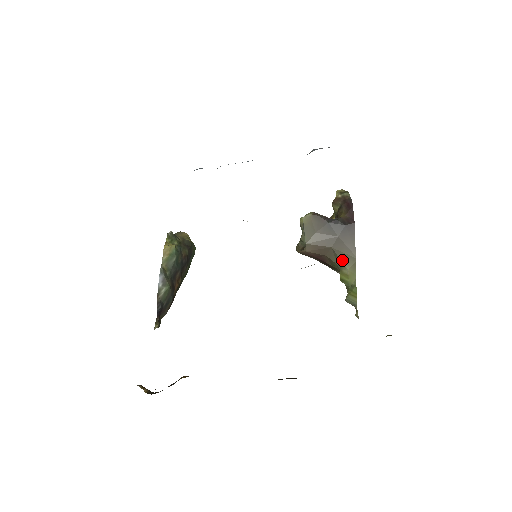
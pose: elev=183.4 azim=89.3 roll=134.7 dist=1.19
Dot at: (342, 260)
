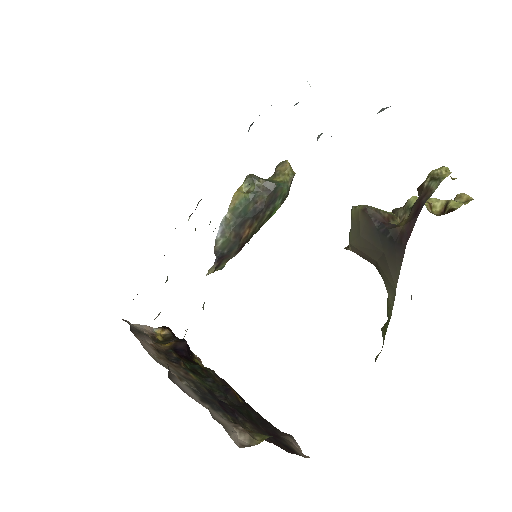
Dot at: (385, 283)
